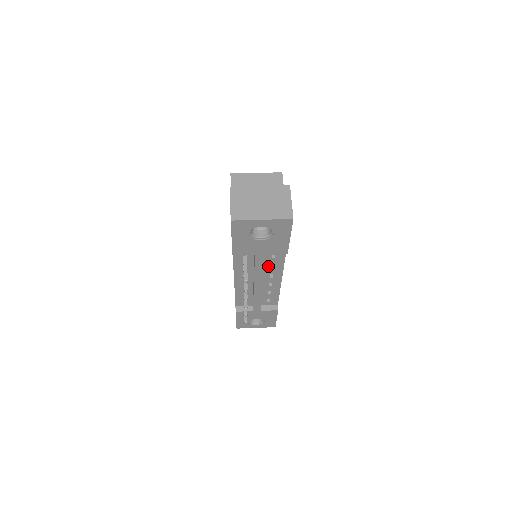
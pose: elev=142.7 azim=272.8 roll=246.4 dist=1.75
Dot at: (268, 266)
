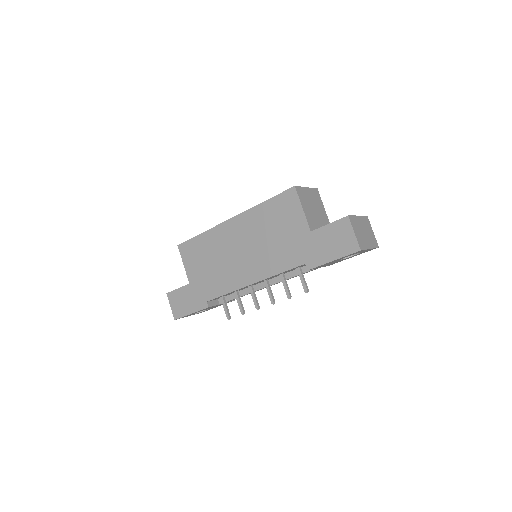
Dot at: occluded
